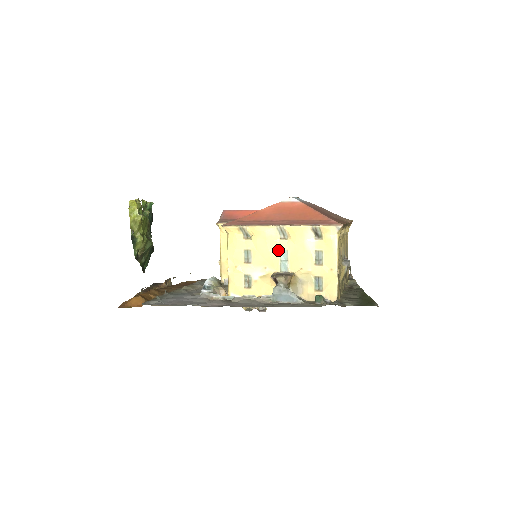
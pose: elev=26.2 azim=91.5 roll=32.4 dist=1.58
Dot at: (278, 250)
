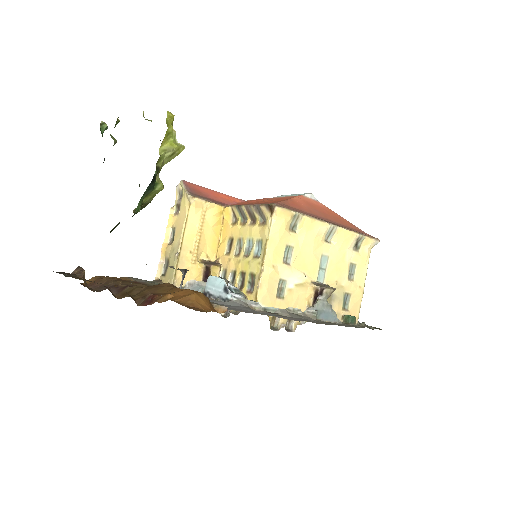
Dot at: (320, 254)
